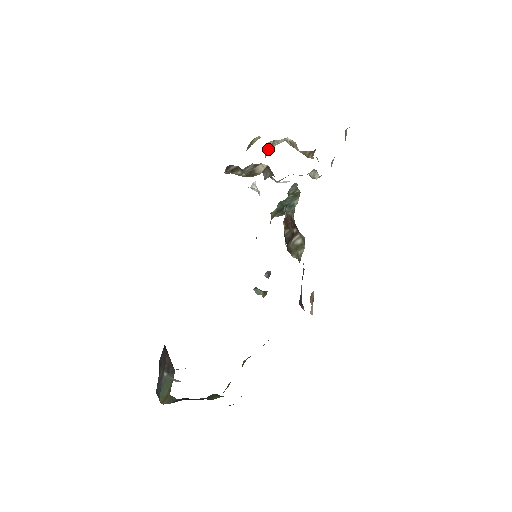
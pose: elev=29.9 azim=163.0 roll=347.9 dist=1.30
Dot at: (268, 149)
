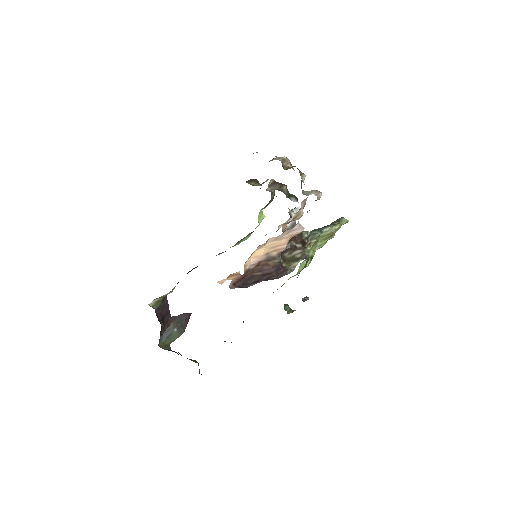
Dot at: occluded
